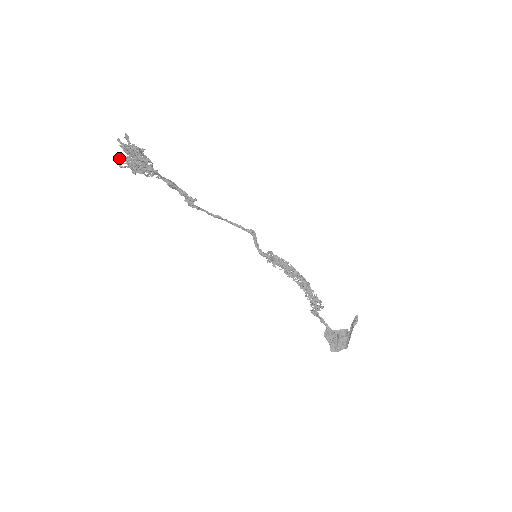
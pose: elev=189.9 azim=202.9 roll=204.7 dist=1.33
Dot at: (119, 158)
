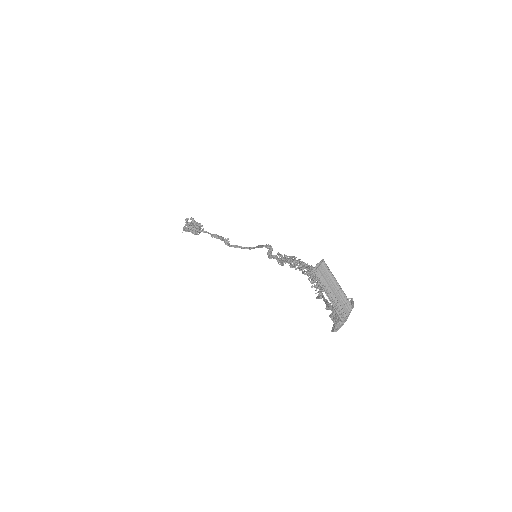
Dot at: occluded
